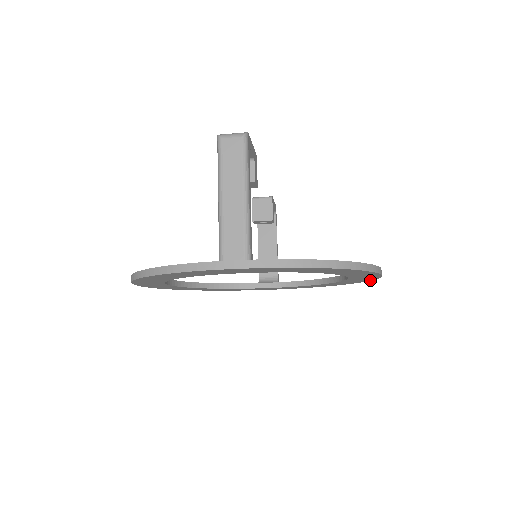
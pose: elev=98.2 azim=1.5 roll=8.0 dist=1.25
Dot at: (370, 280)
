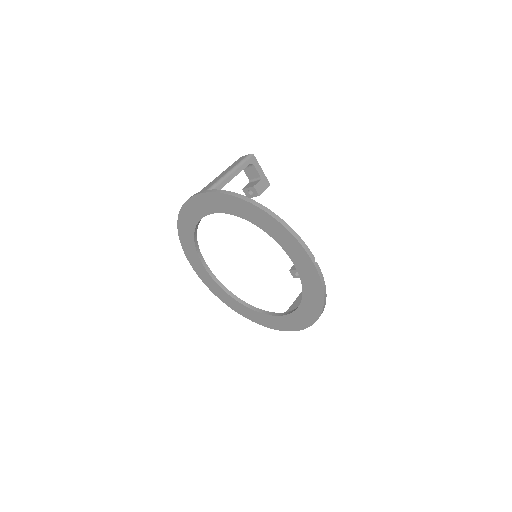
Dot at: (321, 284)
